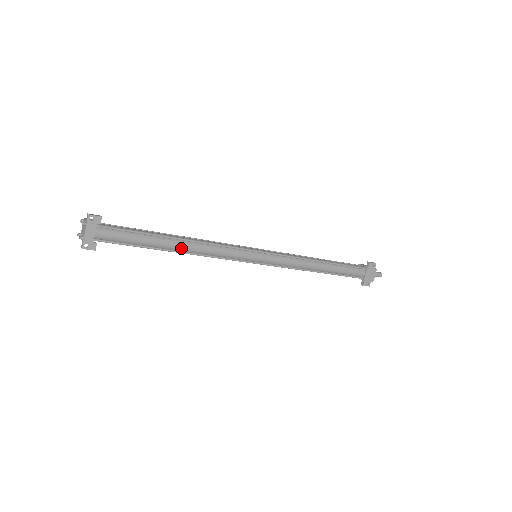
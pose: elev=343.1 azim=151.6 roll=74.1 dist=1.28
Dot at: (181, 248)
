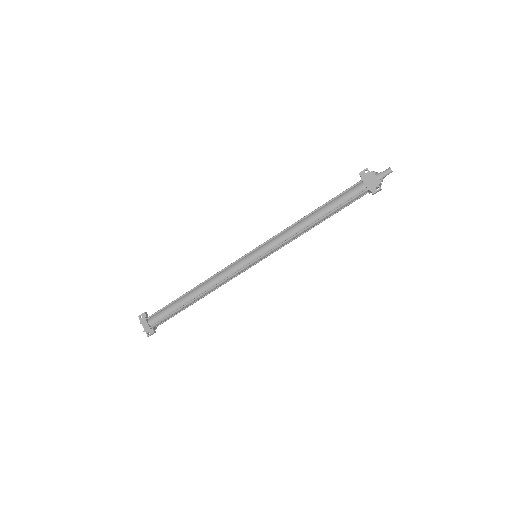
Dot at: (198, 293)
